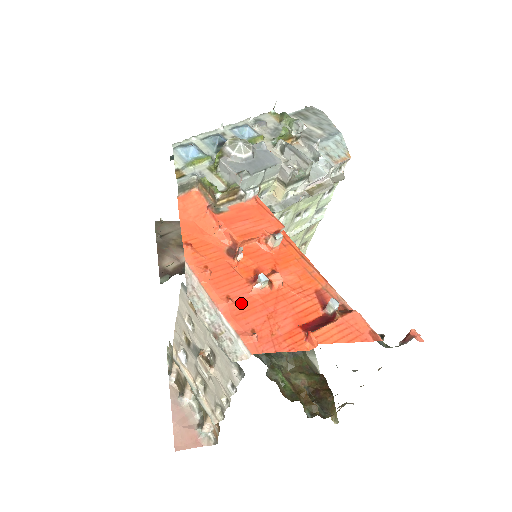
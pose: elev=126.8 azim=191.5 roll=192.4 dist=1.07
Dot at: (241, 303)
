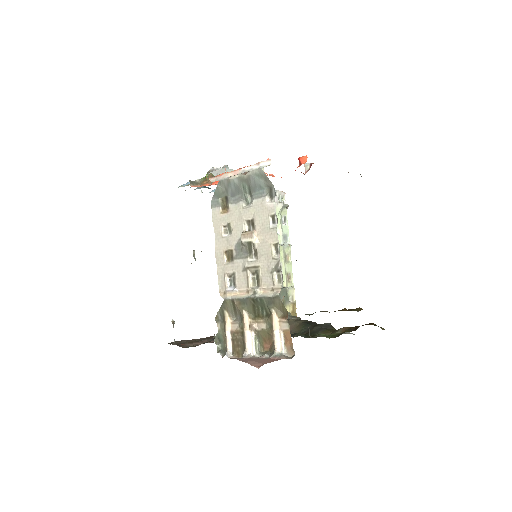
Dot at: occluded
